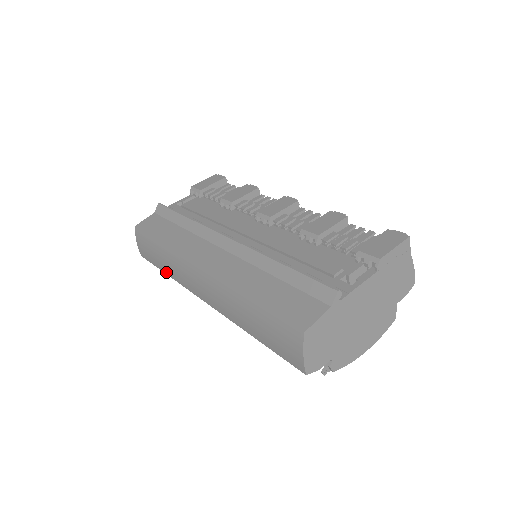
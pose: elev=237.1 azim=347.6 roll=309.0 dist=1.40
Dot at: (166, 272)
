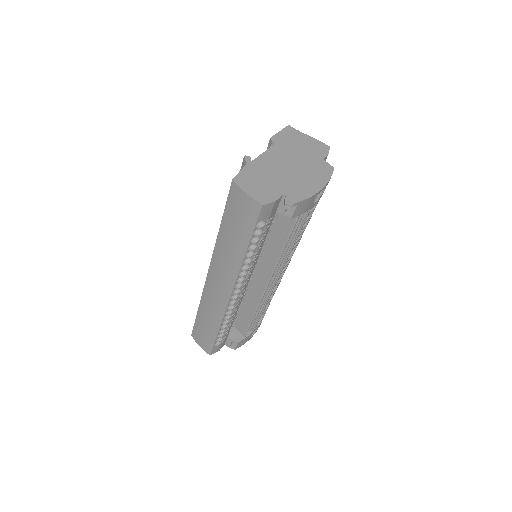
Dot at: (216, 329)
